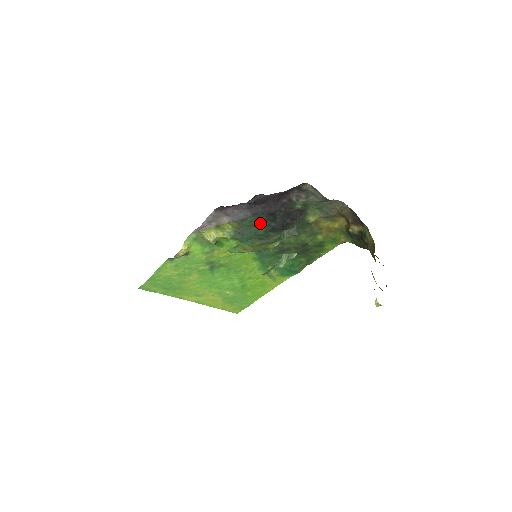
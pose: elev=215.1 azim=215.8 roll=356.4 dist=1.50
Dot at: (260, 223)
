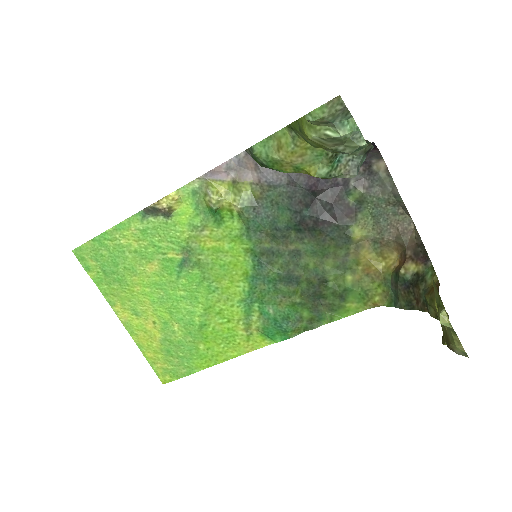
Dot at: (289, 204)
